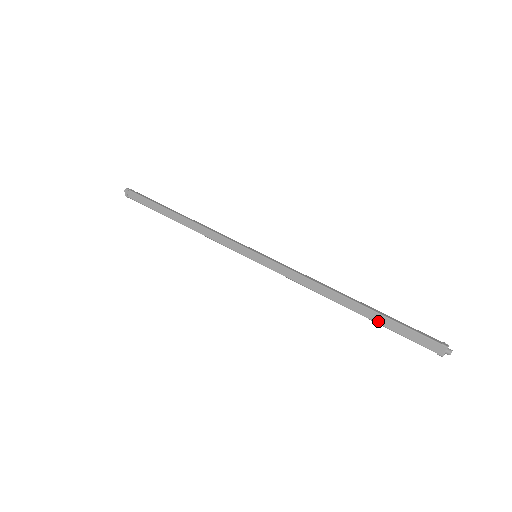
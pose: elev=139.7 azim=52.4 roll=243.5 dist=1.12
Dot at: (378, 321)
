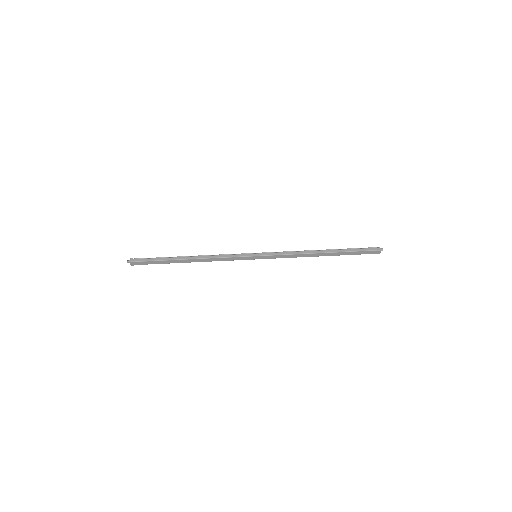
Dot at: occluded
